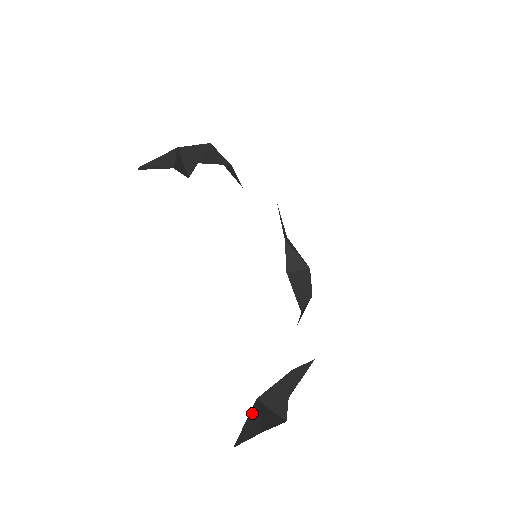
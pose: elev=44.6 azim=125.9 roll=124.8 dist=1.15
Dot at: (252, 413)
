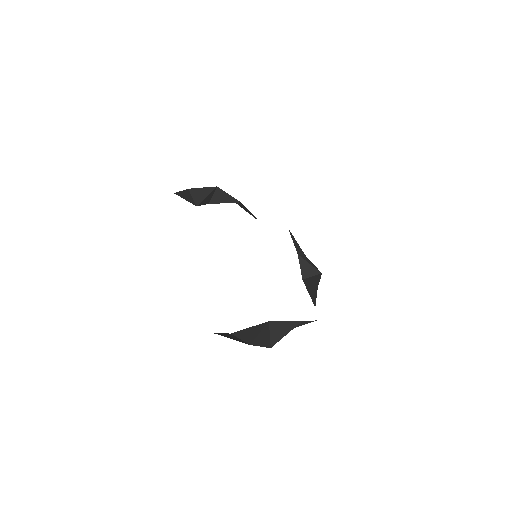
Dot at: occluded
